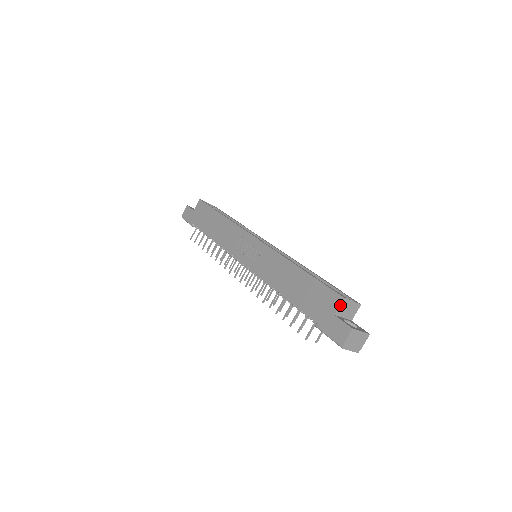
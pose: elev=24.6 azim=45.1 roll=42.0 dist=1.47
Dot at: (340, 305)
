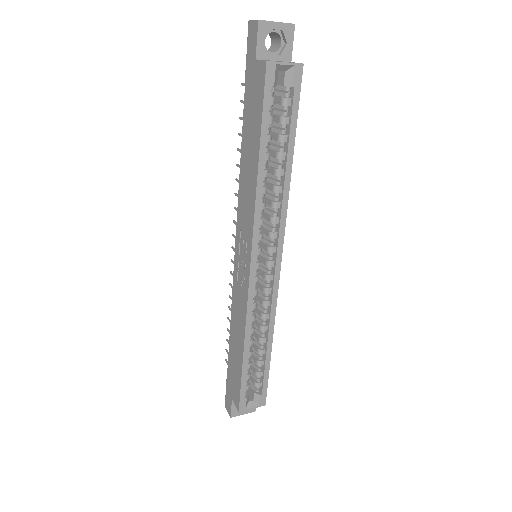
Dot at: (236, 406)
